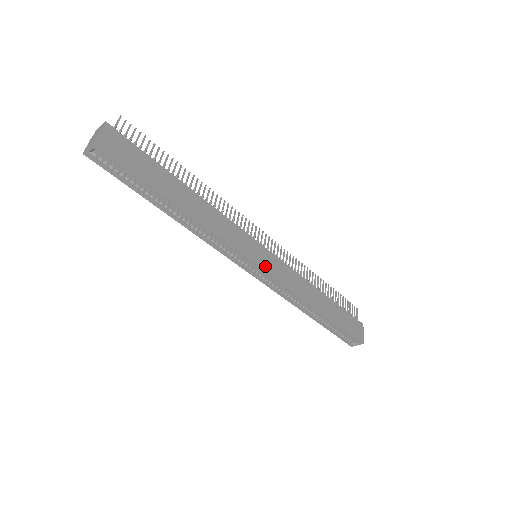
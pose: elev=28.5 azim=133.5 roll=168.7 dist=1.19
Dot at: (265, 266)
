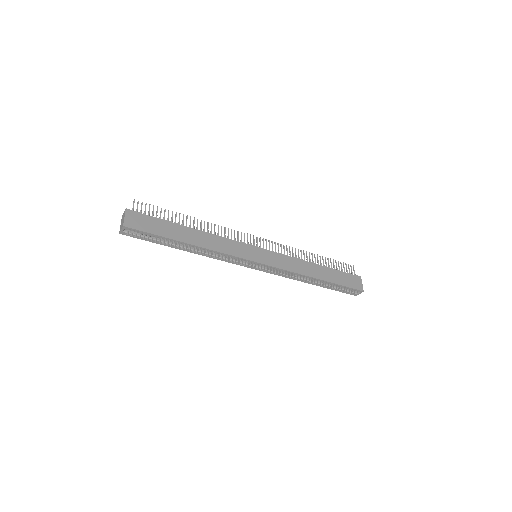
Dot at: (263, 261)
